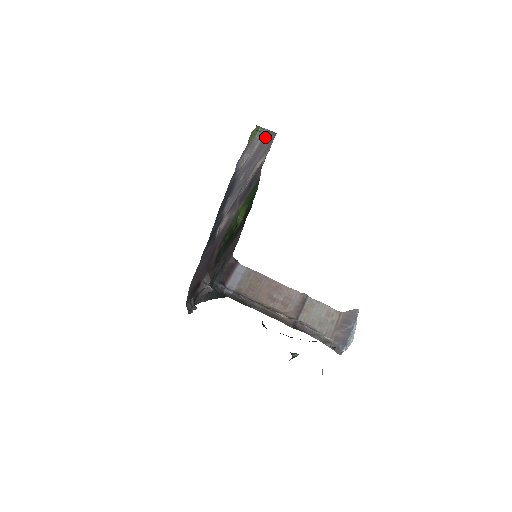
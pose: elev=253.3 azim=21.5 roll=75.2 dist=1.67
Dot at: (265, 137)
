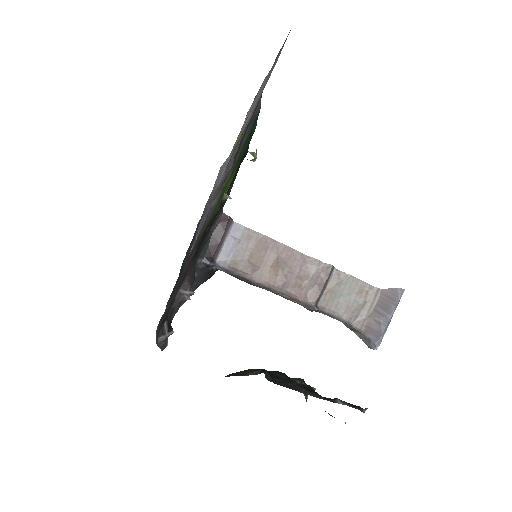
Dot at: occluded
